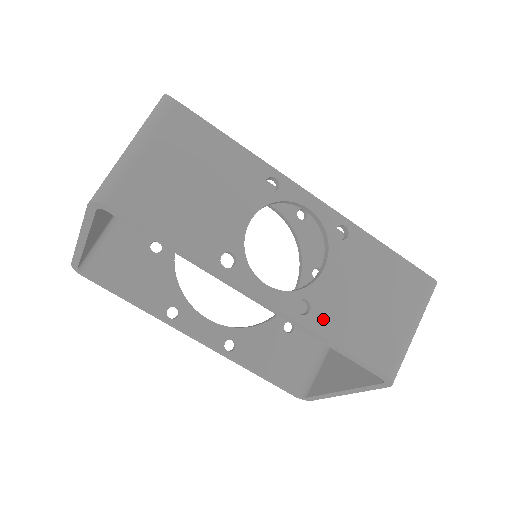
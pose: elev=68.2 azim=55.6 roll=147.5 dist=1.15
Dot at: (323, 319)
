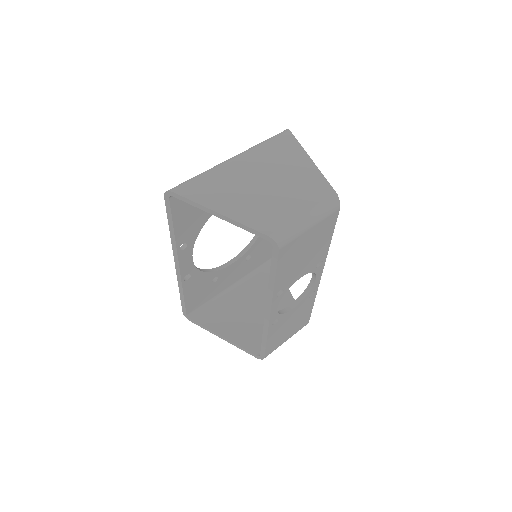
Dot at: (274, 329)
